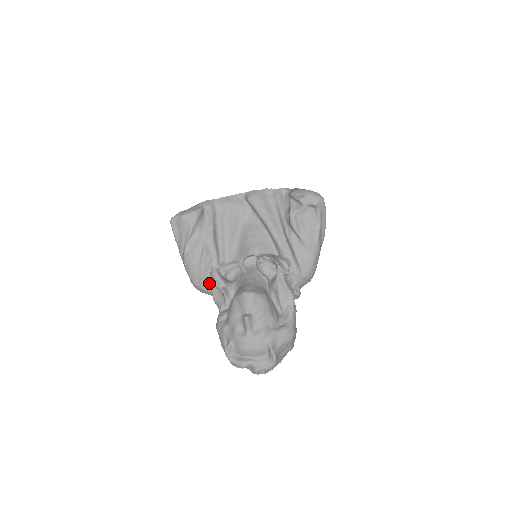
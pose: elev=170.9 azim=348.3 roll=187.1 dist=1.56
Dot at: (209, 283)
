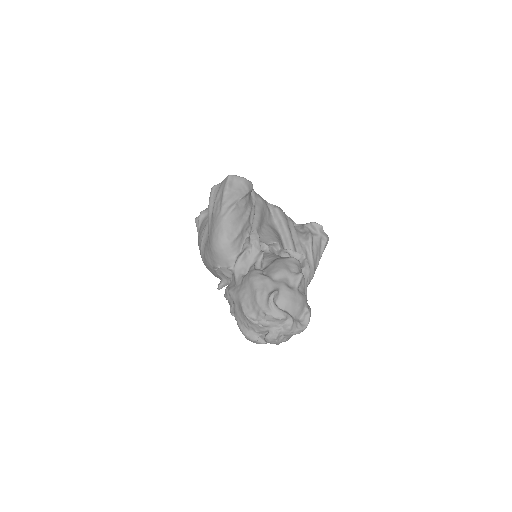
Dot at: (238, 244)
